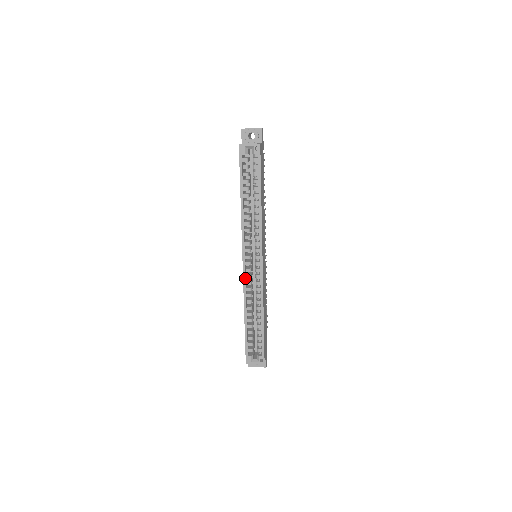
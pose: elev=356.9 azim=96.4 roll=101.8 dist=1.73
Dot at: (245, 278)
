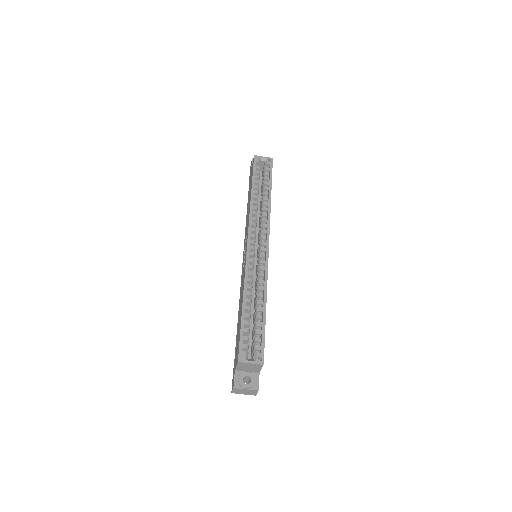
Dot at: (248, 259)
